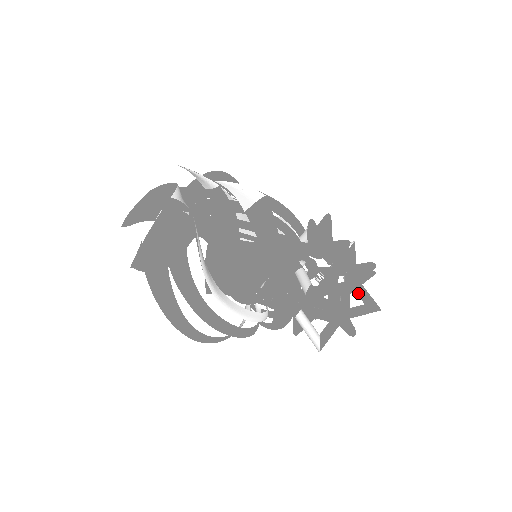
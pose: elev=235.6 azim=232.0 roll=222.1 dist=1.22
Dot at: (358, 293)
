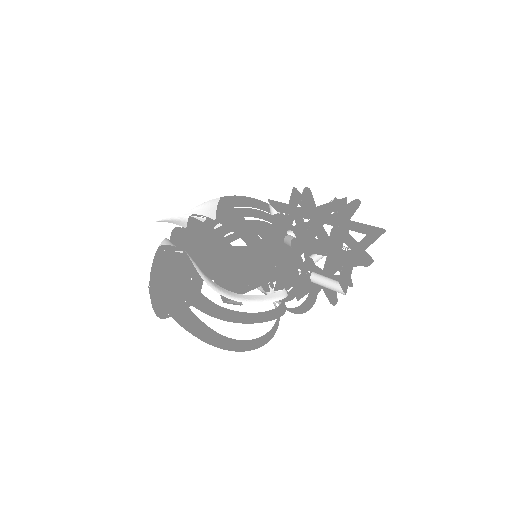
Dot at: (357, 230)
